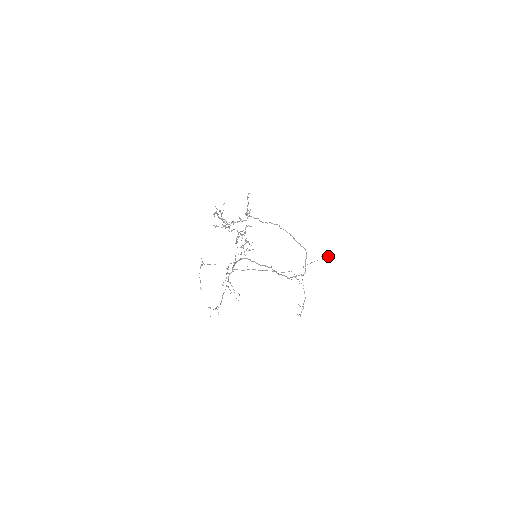
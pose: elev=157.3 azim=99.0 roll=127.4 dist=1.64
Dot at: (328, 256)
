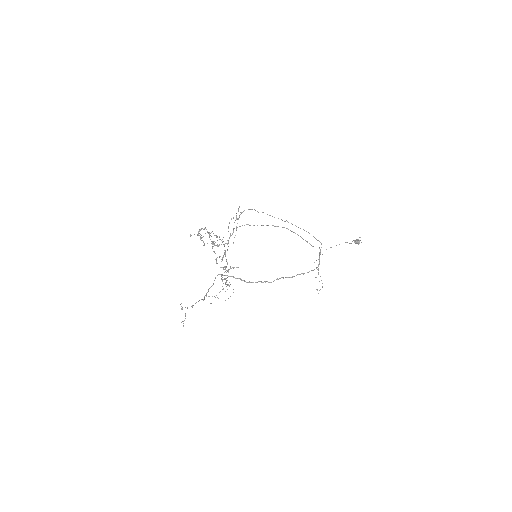
Dot at: (358, 244)
